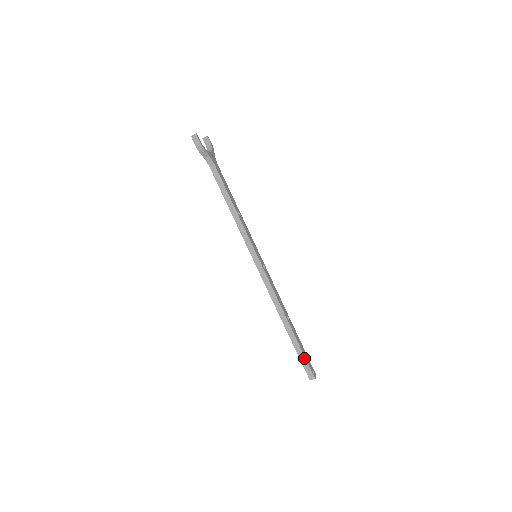
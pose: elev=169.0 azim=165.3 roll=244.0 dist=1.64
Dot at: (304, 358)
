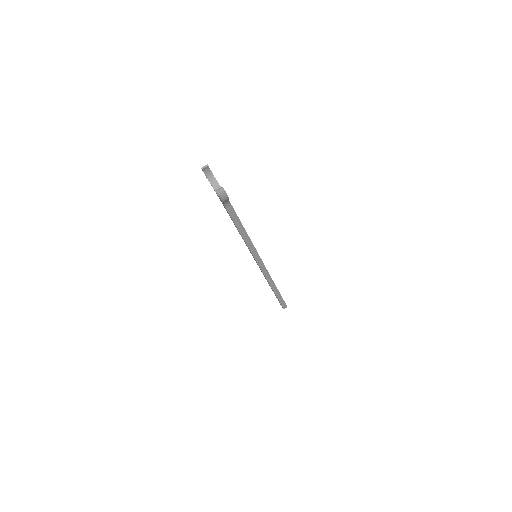
Dot at: (283, 301)
